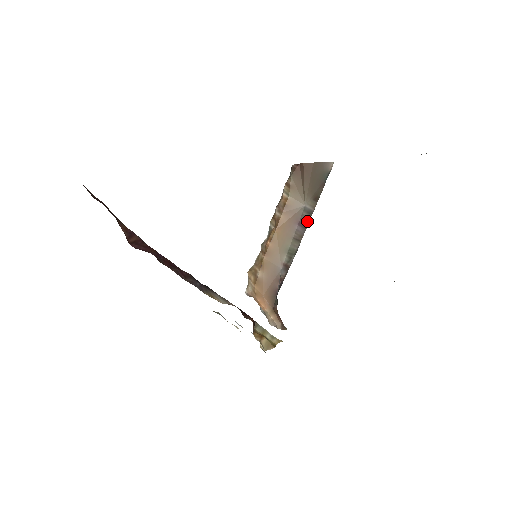
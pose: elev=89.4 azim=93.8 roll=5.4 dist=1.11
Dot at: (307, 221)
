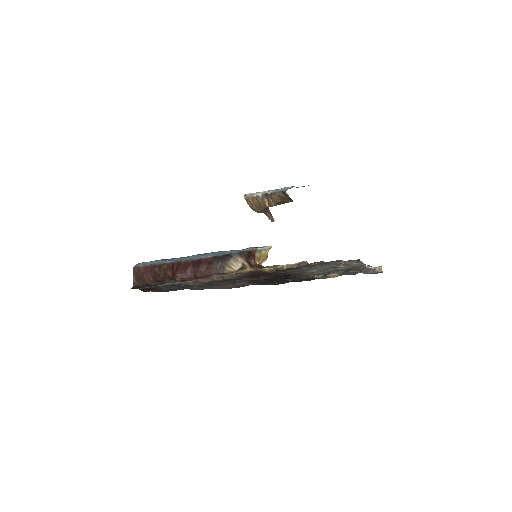
Dot at: occluded
